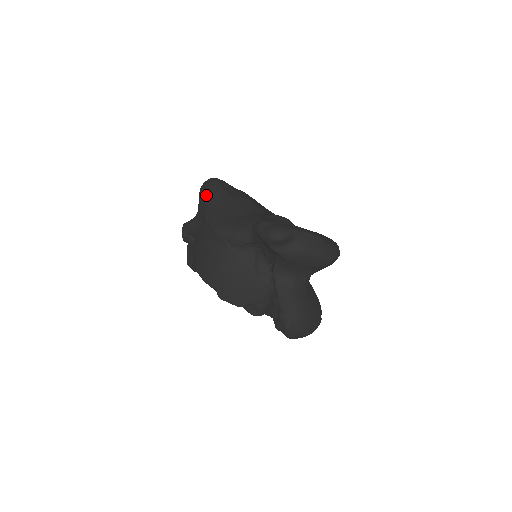
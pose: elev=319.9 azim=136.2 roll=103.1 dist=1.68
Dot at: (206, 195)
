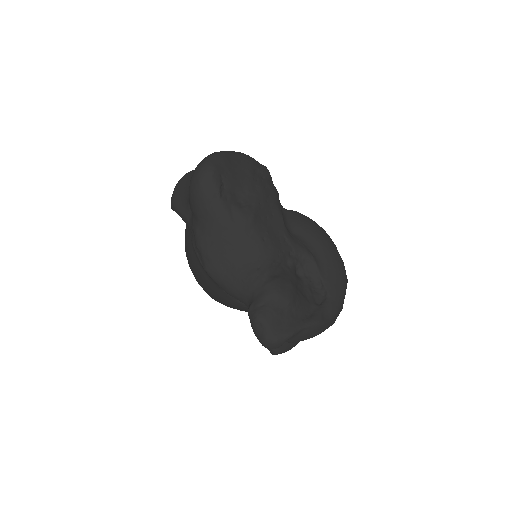
Dot at: (197, 206)
